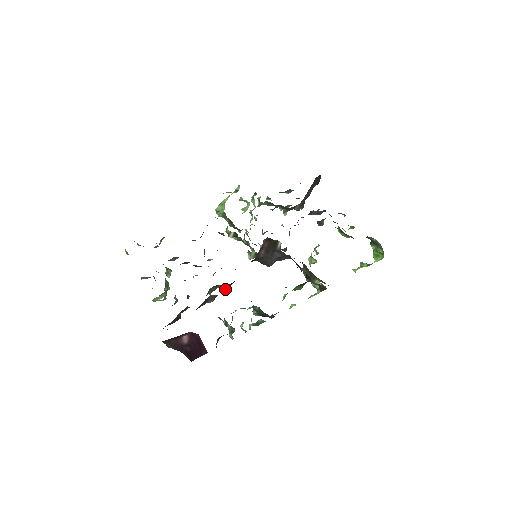
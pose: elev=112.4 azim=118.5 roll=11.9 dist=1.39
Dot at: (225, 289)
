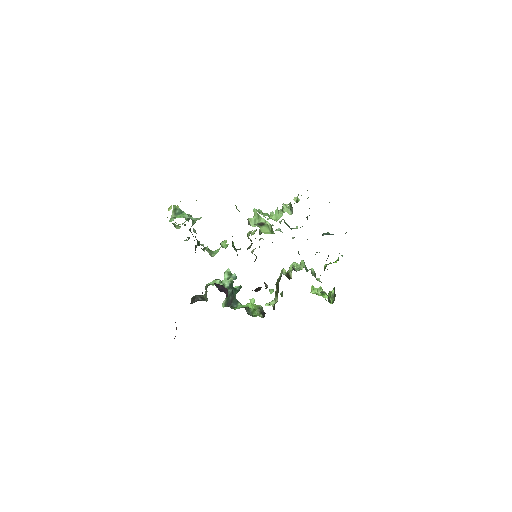
Dot at: occluded
